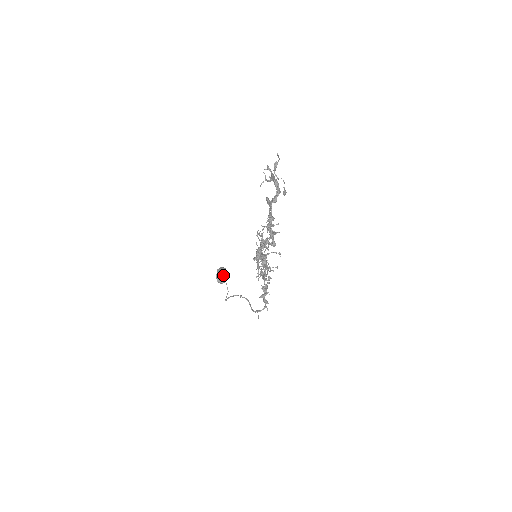
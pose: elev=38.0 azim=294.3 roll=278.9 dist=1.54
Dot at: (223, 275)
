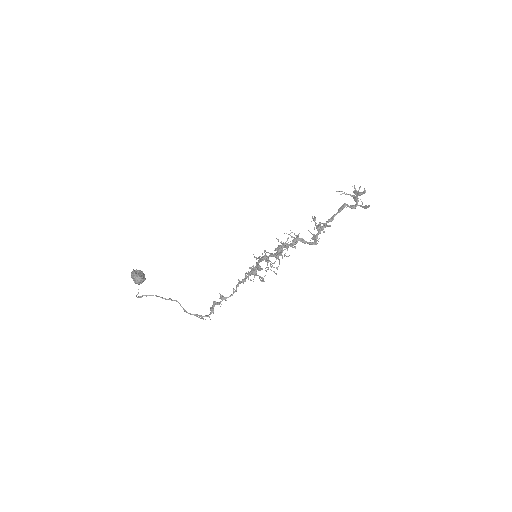
Dot at: (144, 275)
